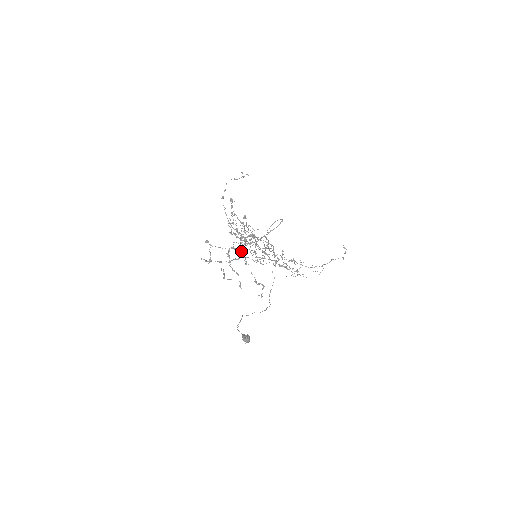
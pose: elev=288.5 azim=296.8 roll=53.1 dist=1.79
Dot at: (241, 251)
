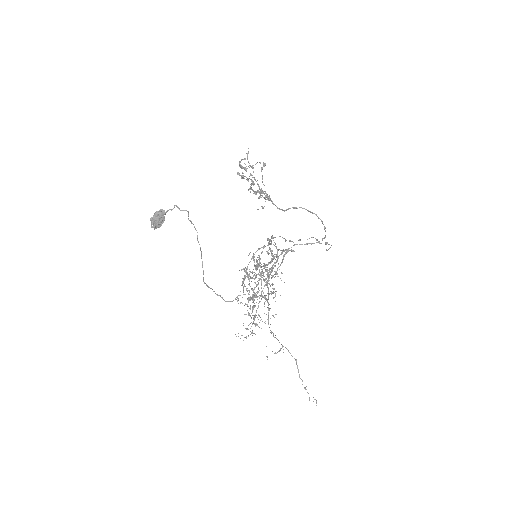
Dot at: occluded
